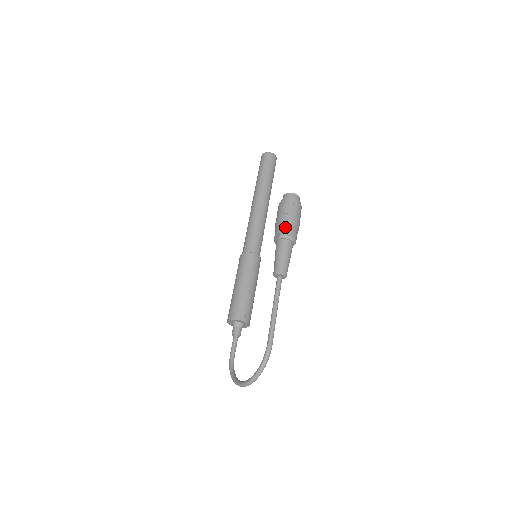
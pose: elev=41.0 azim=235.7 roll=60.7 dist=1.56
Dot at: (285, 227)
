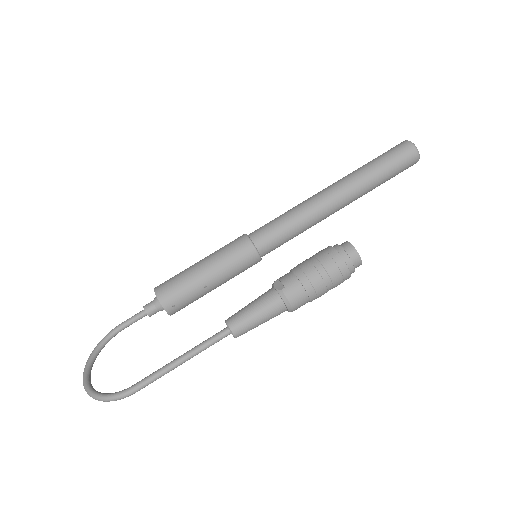
Dot at: (298, 287)
